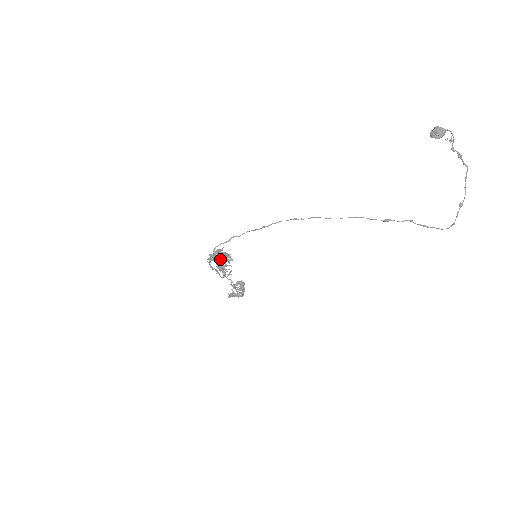
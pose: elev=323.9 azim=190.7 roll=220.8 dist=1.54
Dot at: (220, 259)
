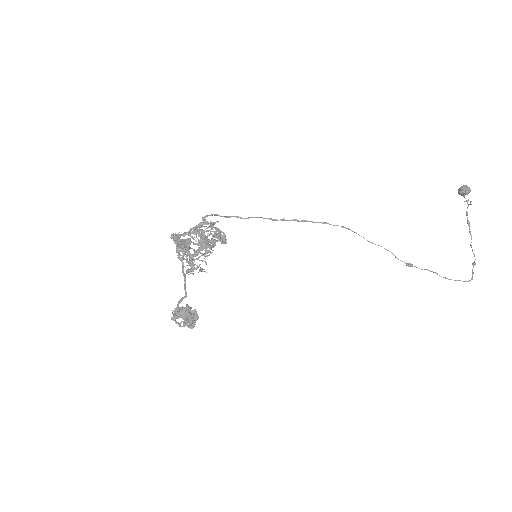
Dot at: (210, 233)
